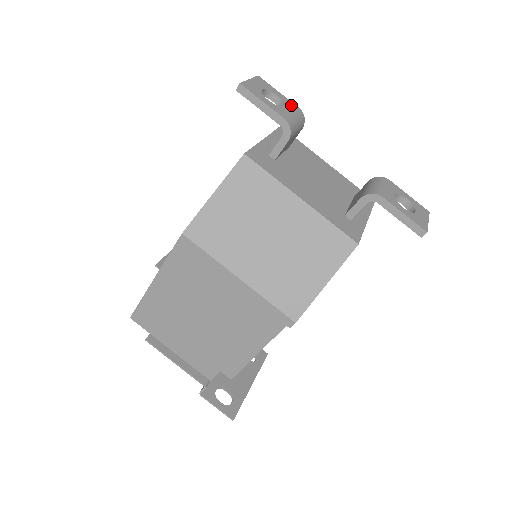
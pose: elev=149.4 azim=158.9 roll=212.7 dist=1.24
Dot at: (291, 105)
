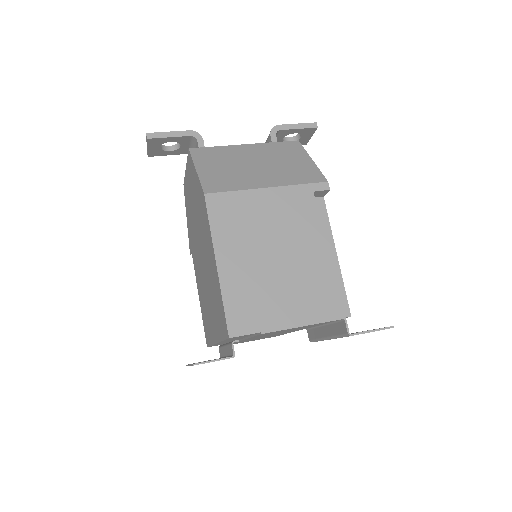
Dot at: occluded
